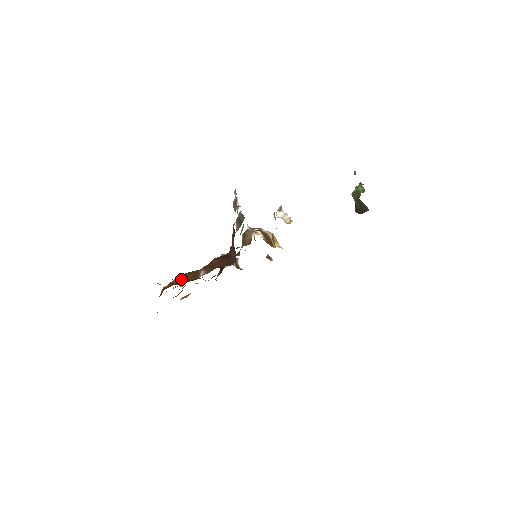
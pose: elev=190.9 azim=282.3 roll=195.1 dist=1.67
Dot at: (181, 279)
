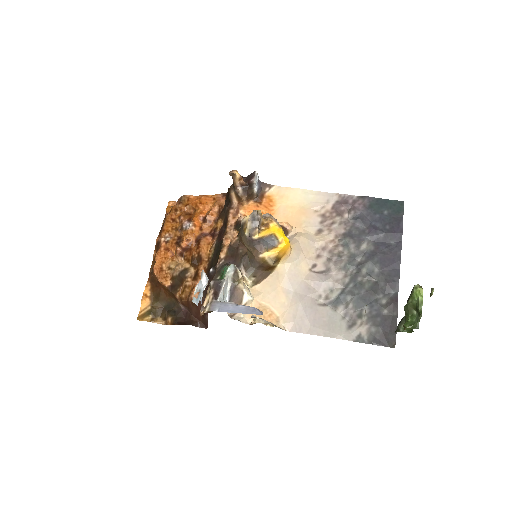
Dot at: (164, 290)
